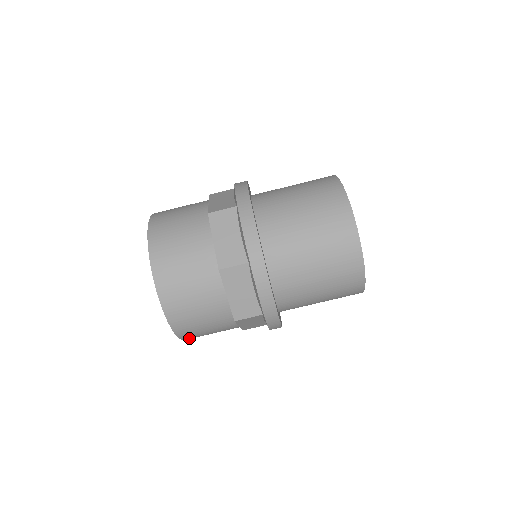
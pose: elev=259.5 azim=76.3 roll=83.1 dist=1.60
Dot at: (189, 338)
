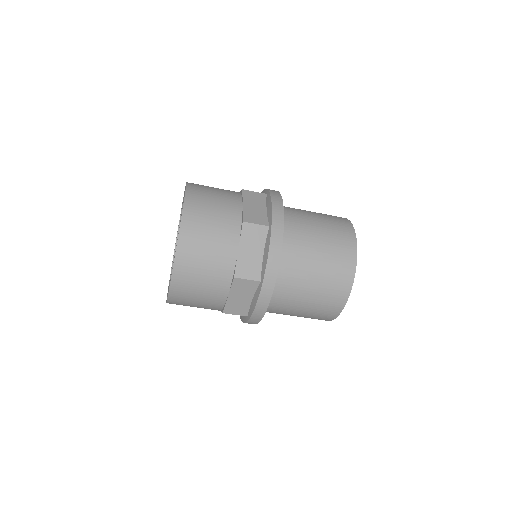
Dot at: occluded
